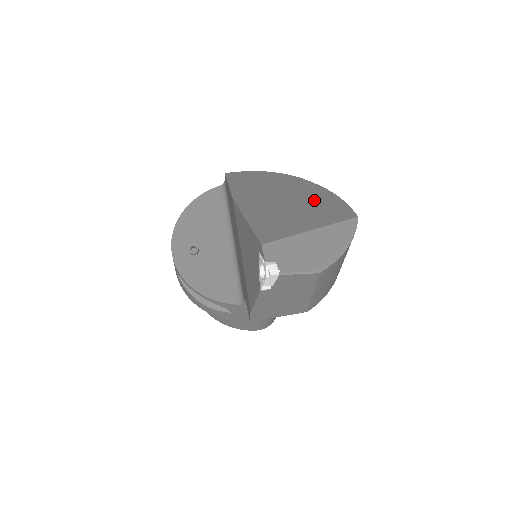
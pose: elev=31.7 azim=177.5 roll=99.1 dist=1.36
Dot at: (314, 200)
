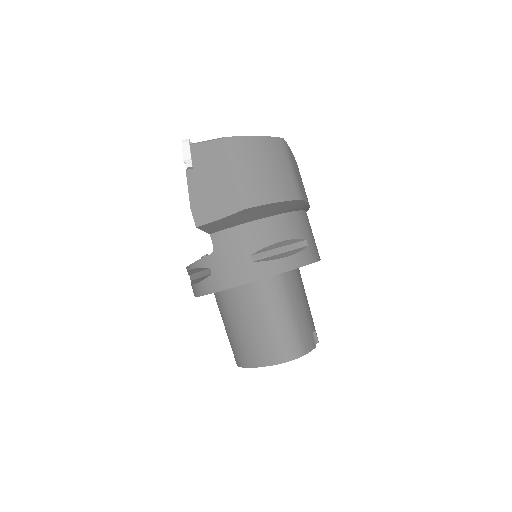
Dot at: occluded
